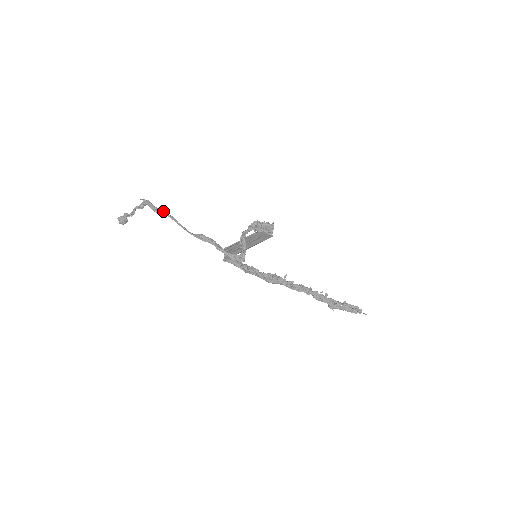
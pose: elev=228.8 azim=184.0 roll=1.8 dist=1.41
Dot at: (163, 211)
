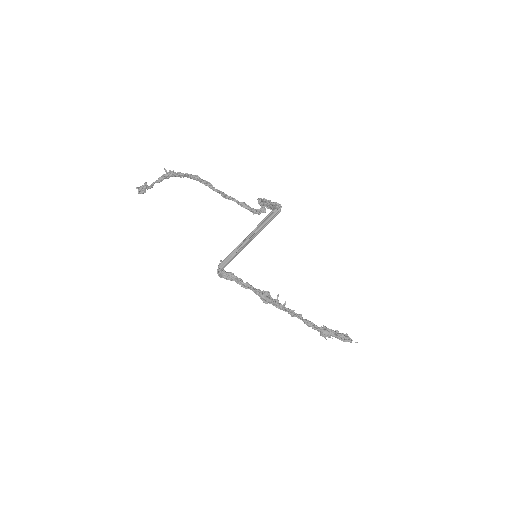
Dot at: (187, 174)
